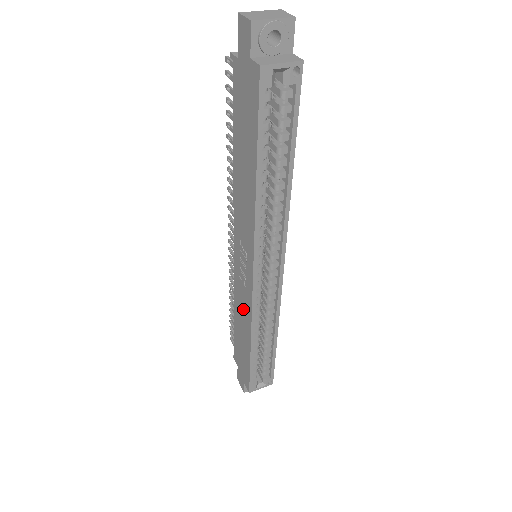
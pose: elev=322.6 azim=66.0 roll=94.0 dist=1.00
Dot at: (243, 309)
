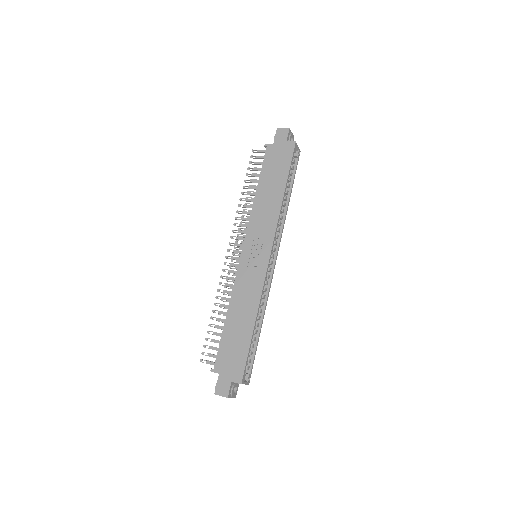
Dot at: (248, 294)
